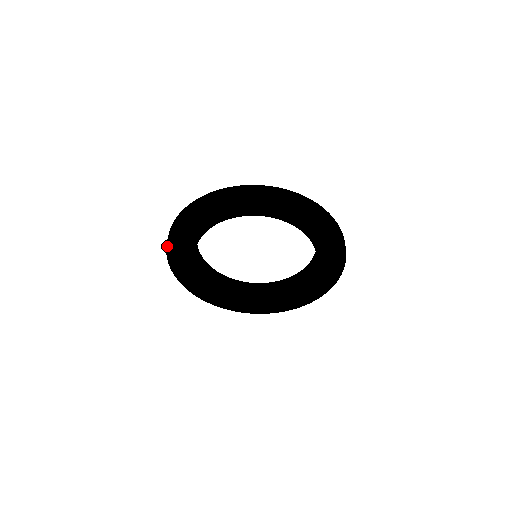
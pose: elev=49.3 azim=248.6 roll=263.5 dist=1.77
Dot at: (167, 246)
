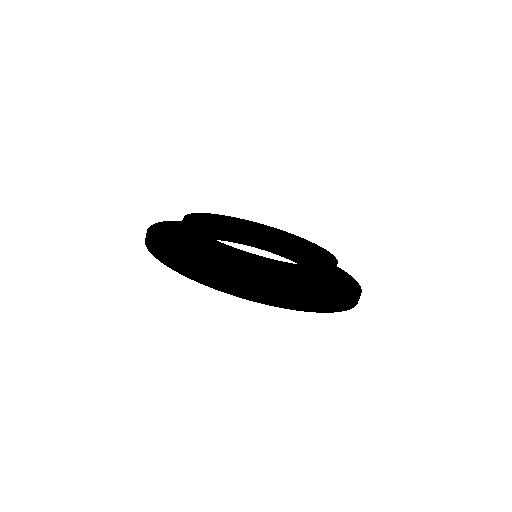
Dot at: (148, 248)
